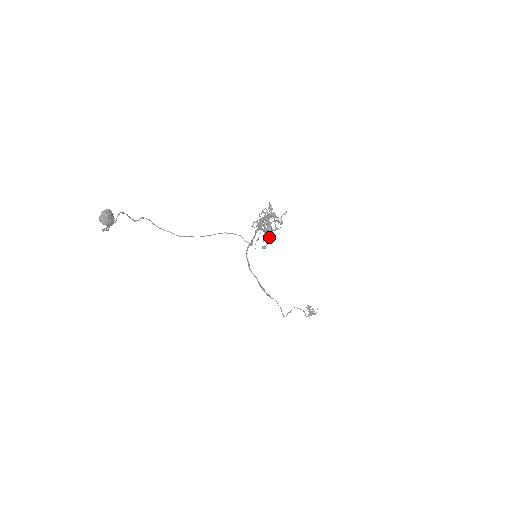
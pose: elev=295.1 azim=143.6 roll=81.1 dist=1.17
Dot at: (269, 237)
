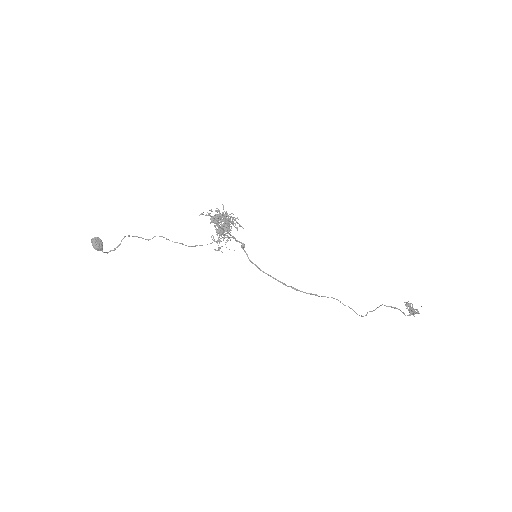
Dot at: (228, 238)
